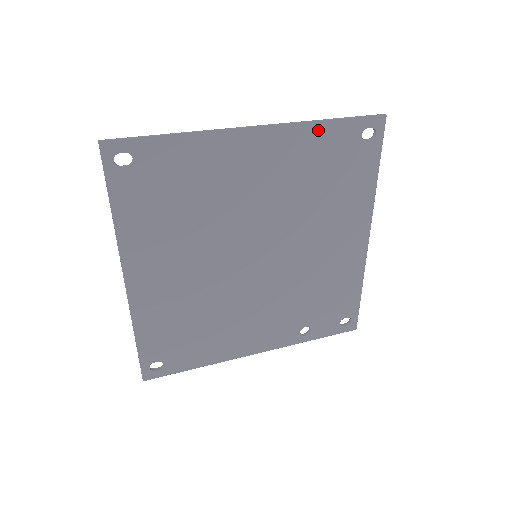
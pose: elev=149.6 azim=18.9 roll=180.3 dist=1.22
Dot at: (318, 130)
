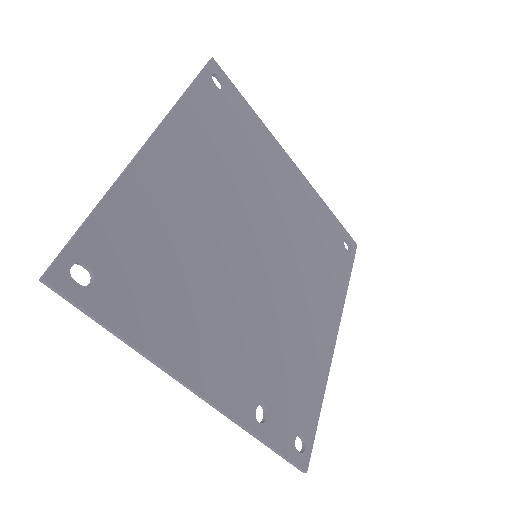
Dot at: (324, 208)
